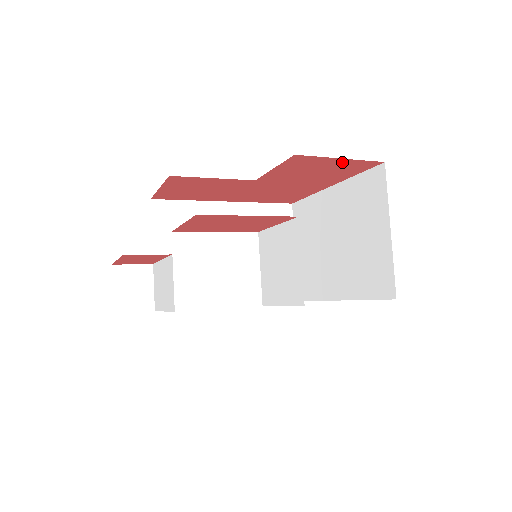
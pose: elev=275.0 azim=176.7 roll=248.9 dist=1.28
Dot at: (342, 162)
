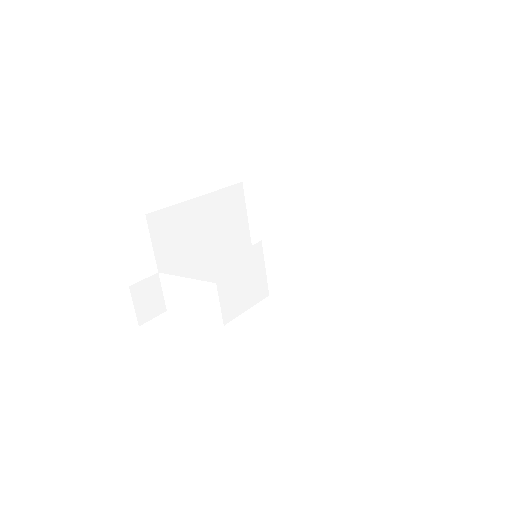
Dot at: occluded
